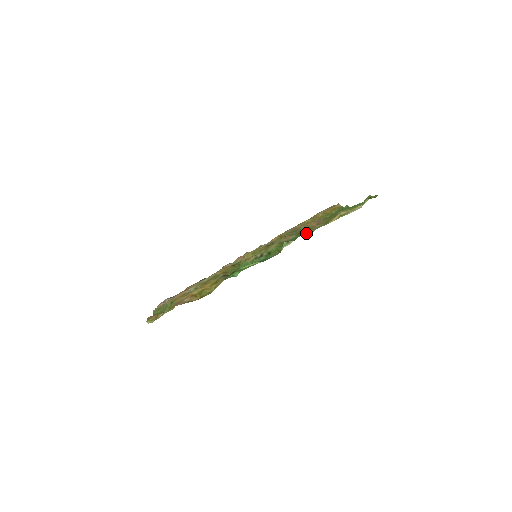
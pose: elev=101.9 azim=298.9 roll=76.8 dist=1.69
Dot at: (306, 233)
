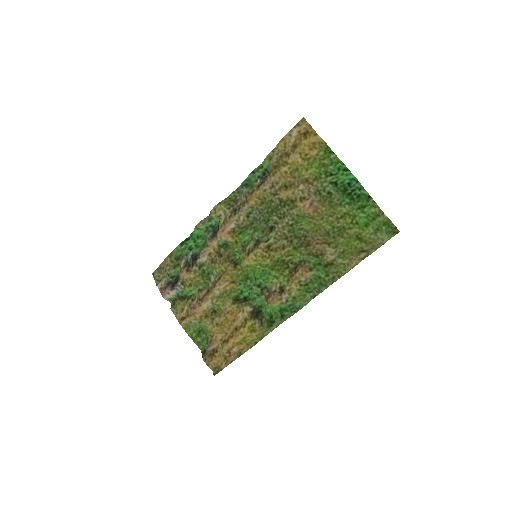
Dot at: (323, 268)
